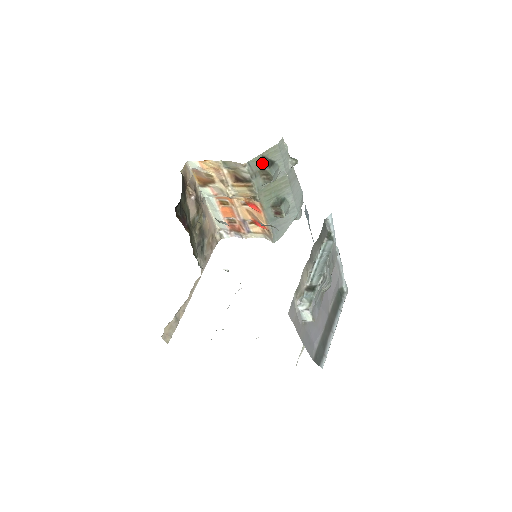
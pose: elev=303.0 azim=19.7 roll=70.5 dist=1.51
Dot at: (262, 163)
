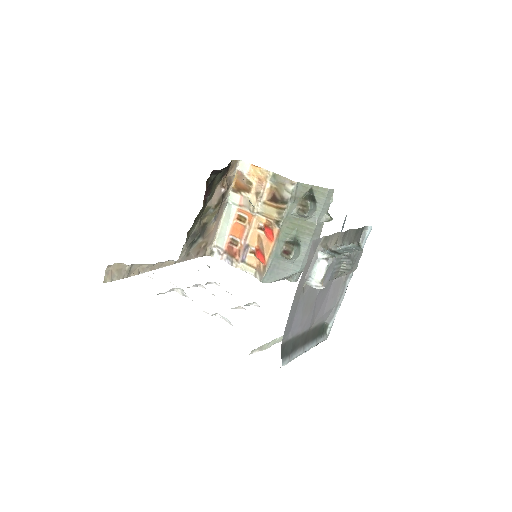
Dot at: (307, 194)
